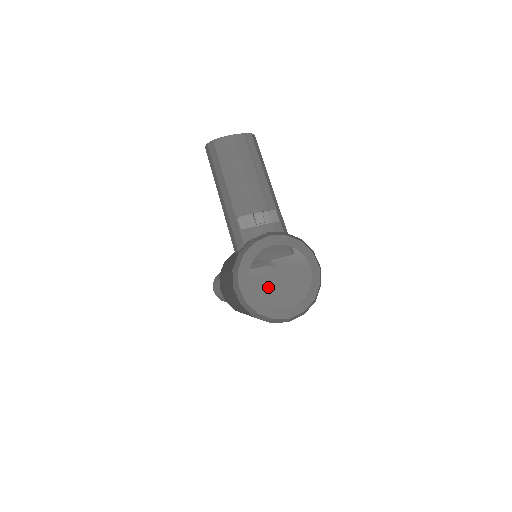
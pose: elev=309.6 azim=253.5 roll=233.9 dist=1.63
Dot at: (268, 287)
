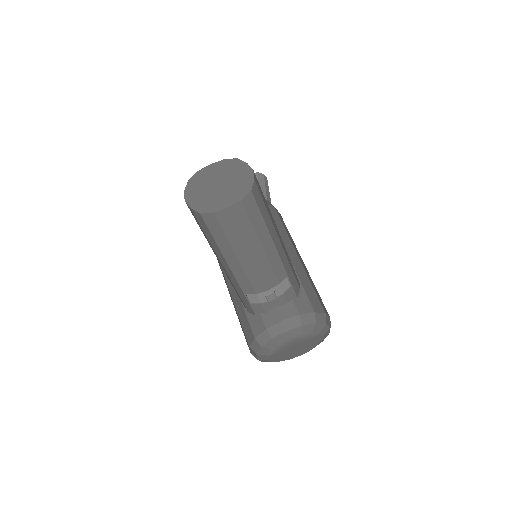
Dot at: (284, 355)
